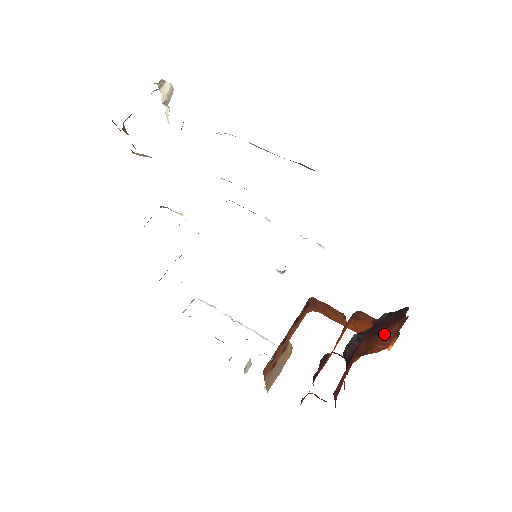
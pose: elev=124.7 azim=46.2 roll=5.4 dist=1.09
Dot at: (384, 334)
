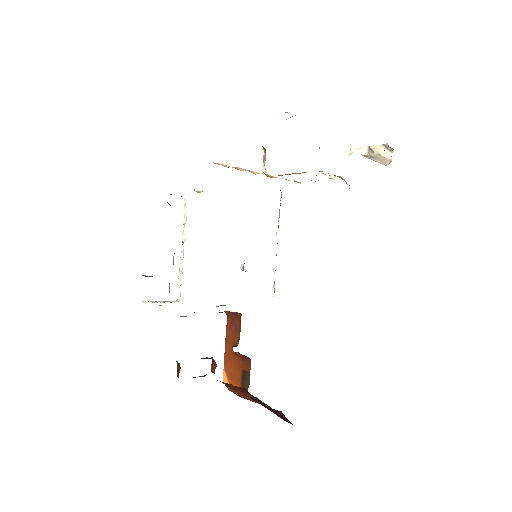
Dot at: (250, 395)
